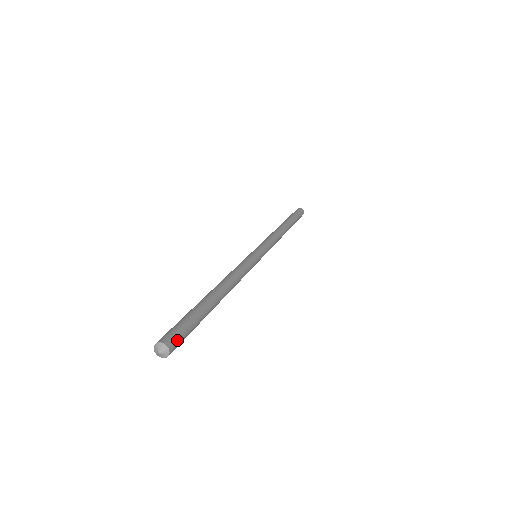
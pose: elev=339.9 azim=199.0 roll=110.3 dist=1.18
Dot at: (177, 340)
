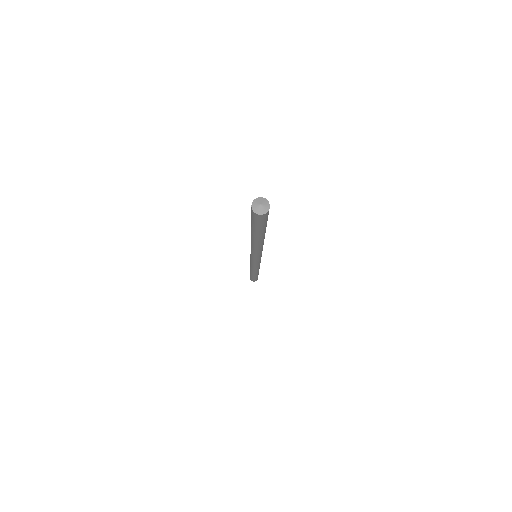
Dot at: occluded
